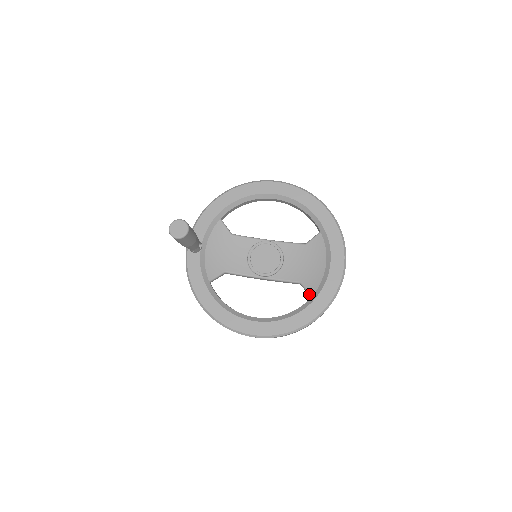
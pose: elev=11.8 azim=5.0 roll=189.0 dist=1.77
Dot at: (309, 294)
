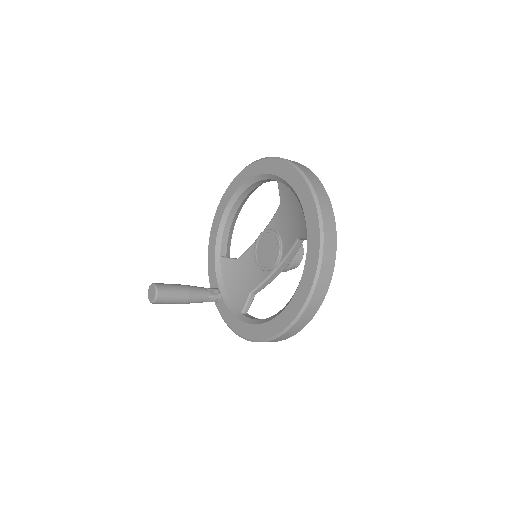
Dot at: (306, 239)
